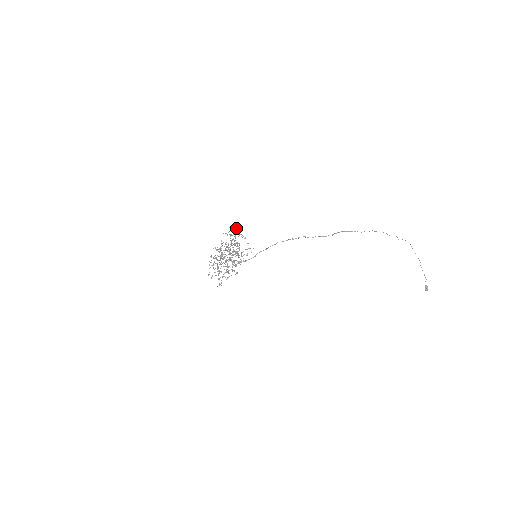
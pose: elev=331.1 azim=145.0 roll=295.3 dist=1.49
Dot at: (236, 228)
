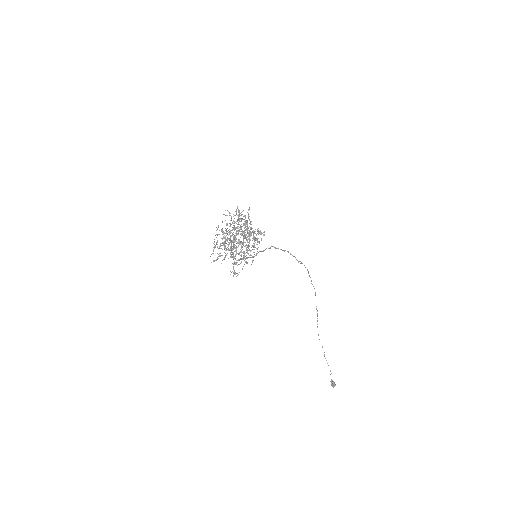
Dot at: occluded
